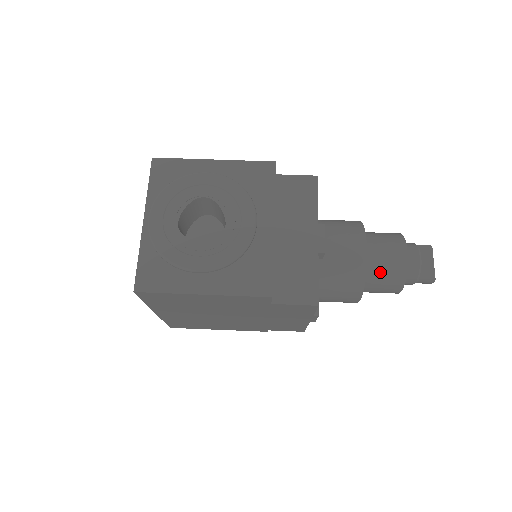
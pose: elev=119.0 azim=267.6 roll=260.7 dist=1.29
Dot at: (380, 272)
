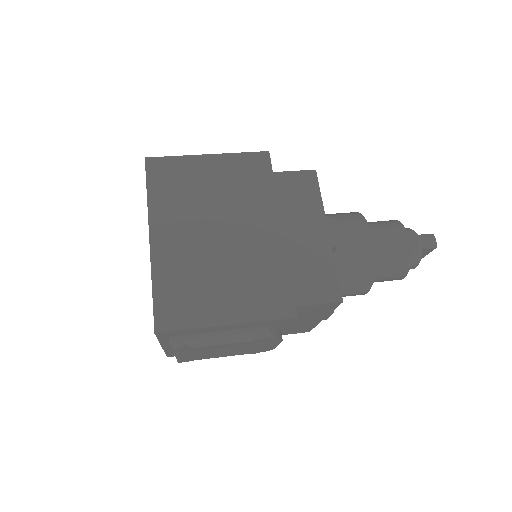
Dot at: (374, 223)
